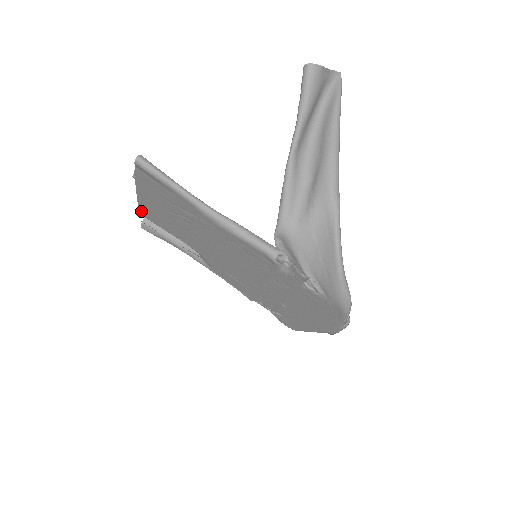
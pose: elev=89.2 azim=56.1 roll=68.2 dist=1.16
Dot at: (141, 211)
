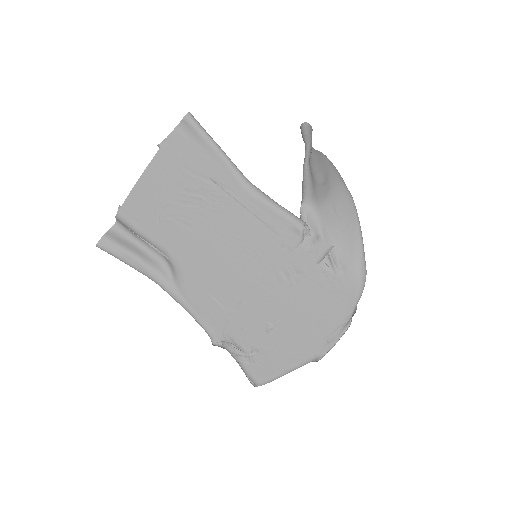
Dot at: (124, 207)
